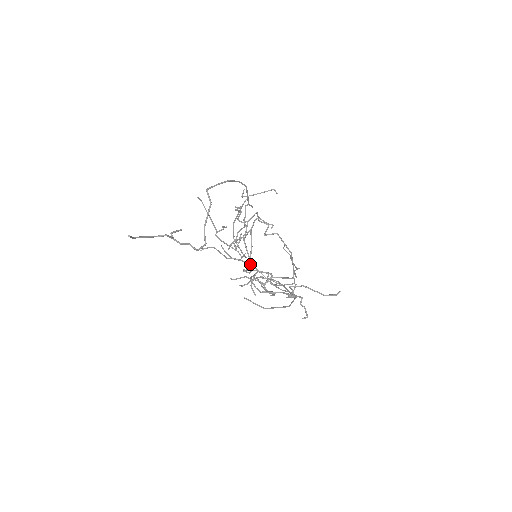
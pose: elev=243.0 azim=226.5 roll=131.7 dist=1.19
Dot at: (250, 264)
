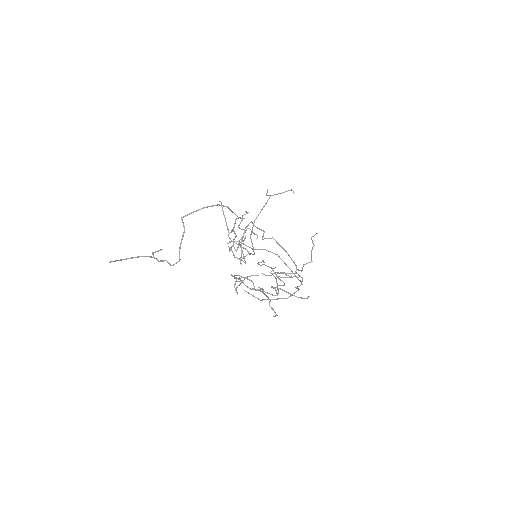
Dot at: (275, 254)
